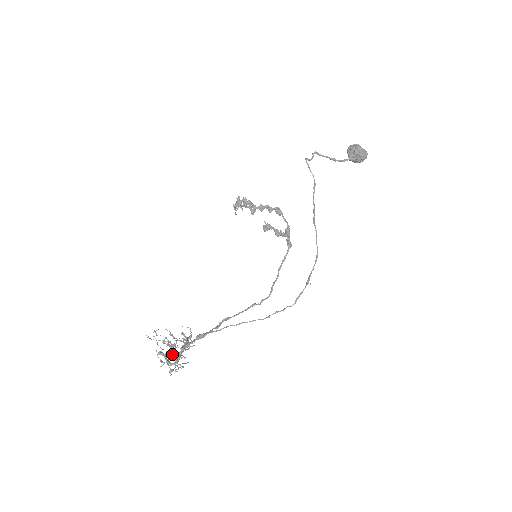
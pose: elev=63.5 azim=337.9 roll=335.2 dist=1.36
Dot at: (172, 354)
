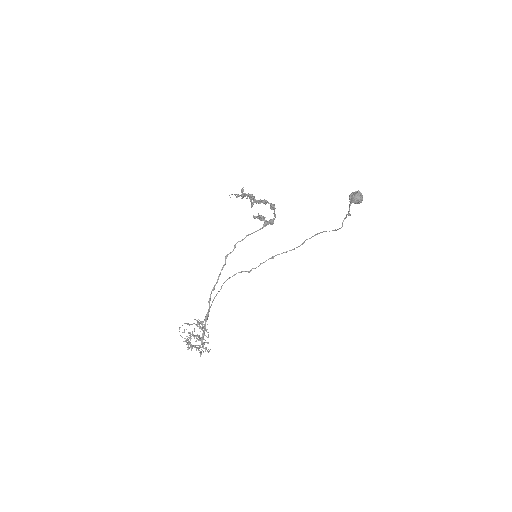
Dot at: occluded
